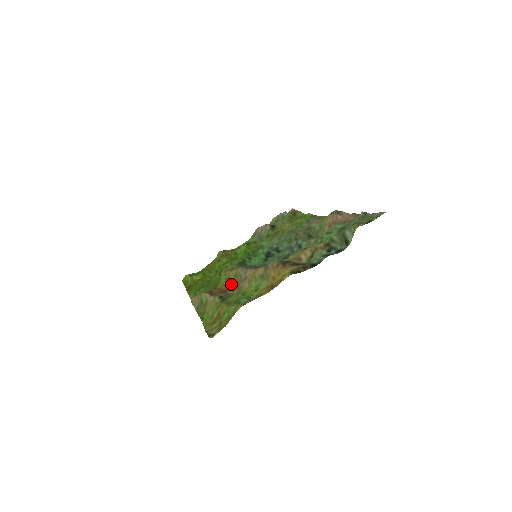
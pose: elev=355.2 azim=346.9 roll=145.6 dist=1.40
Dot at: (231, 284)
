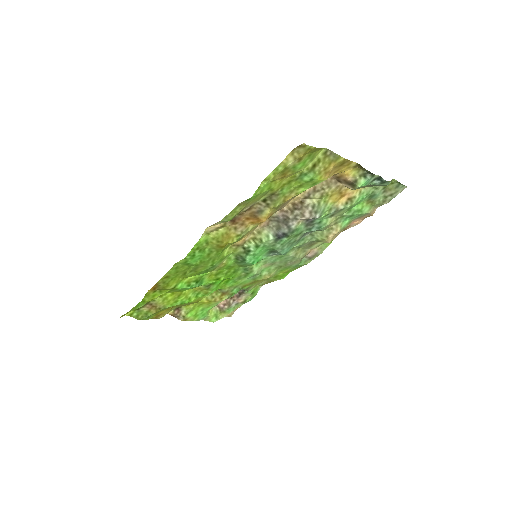
Dot at: (257, 224)
